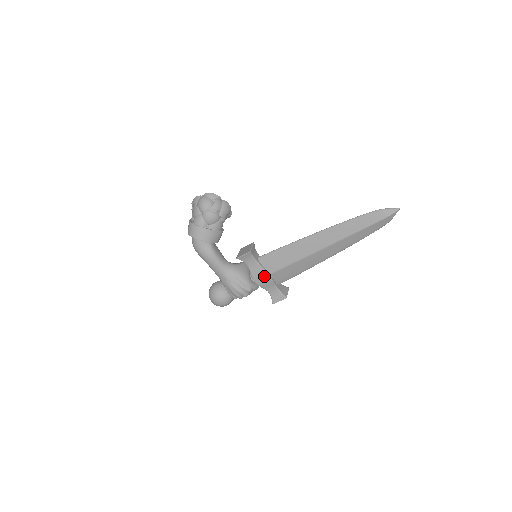
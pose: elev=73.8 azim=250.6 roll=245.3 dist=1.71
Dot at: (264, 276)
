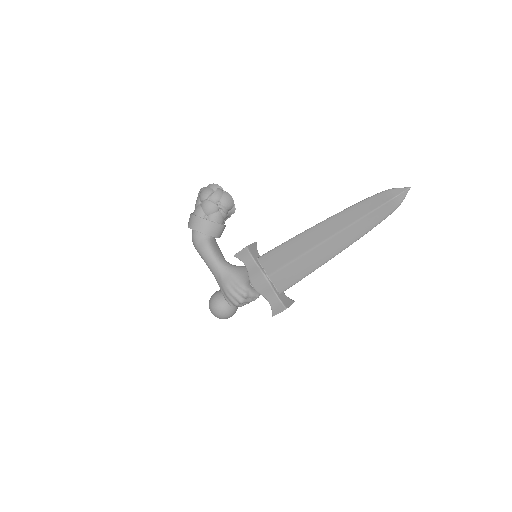
Dot at: (262, 278)
